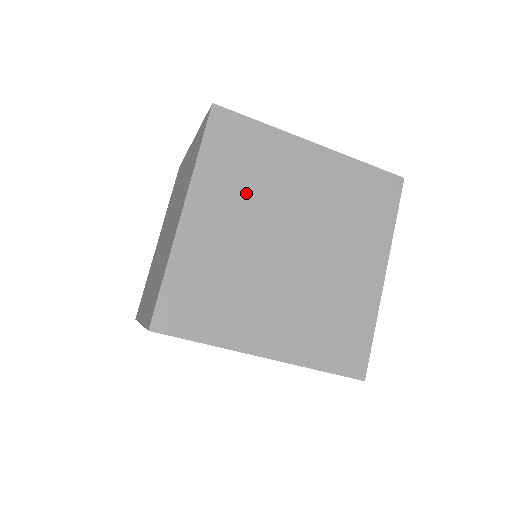
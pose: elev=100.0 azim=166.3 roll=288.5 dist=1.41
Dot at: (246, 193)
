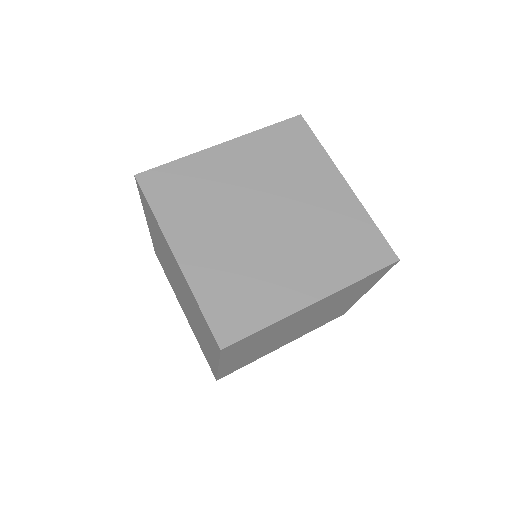
Dot at: (270, 167)
